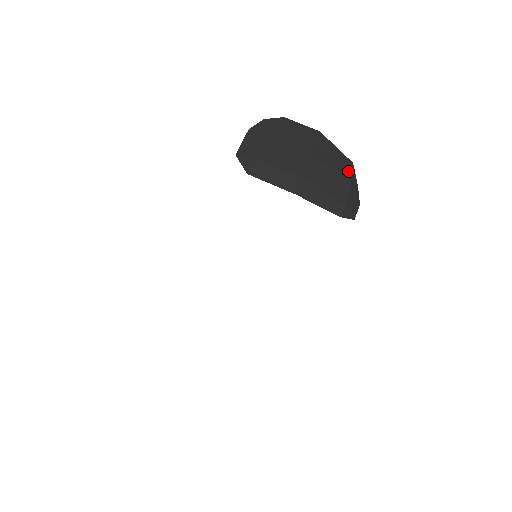
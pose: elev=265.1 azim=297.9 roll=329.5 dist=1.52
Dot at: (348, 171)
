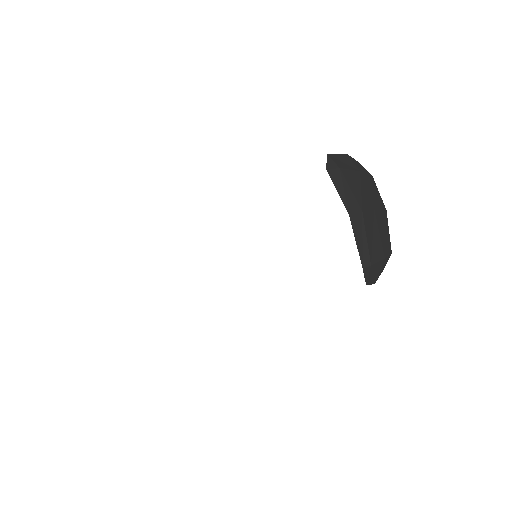
Dot at: (387, 251)
